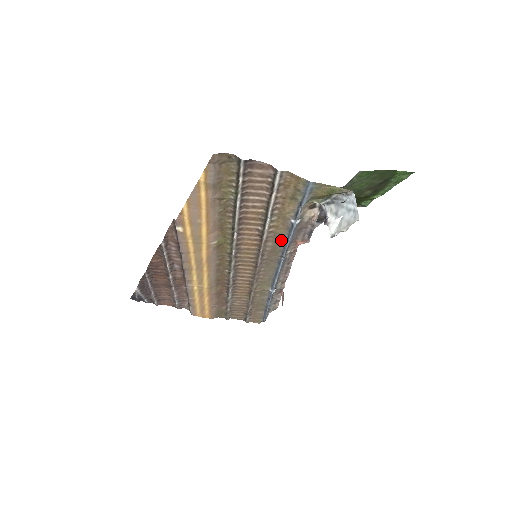
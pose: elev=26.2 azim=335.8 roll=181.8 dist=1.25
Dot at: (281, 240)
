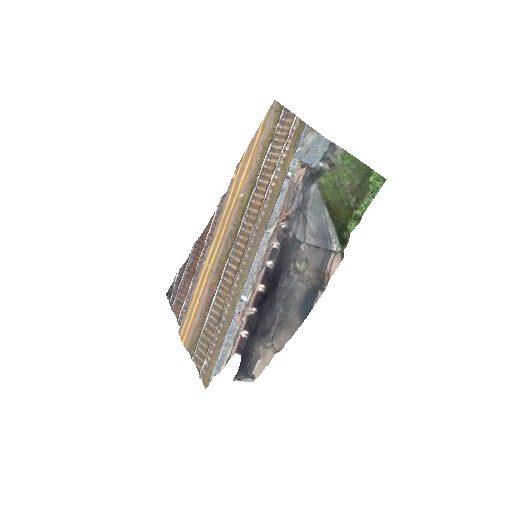
Dot at: (274, 202)
